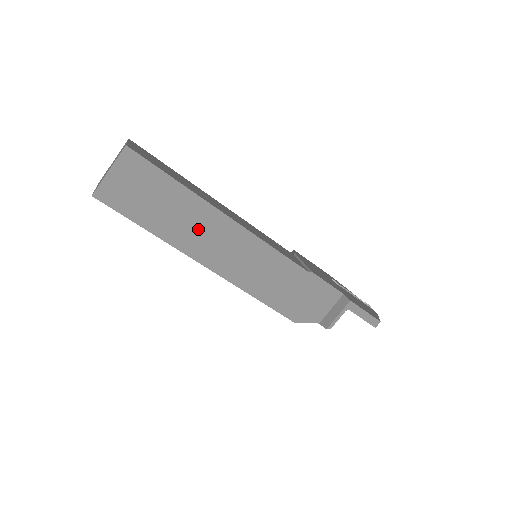
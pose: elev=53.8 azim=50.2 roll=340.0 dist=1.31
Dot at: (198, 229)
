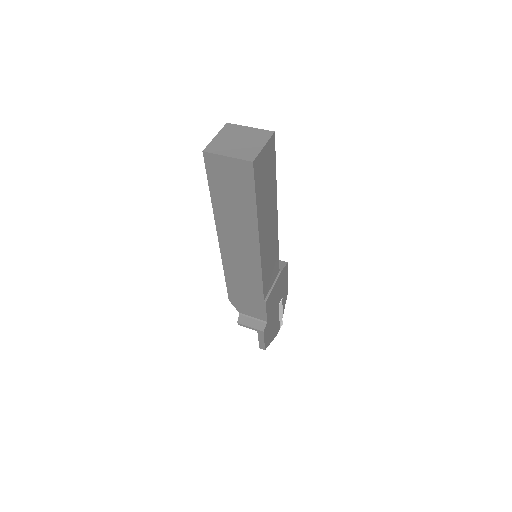
Dot at: (237, 228)
